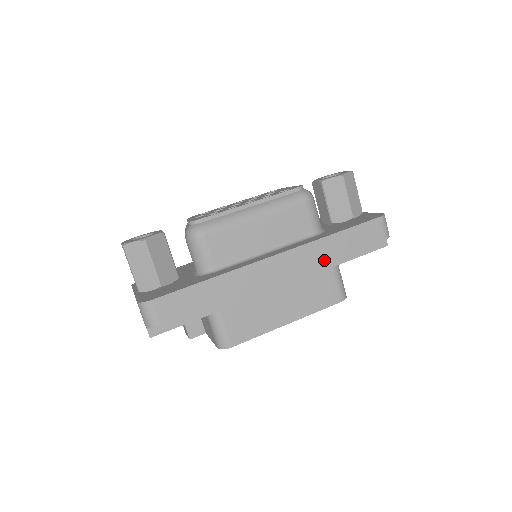
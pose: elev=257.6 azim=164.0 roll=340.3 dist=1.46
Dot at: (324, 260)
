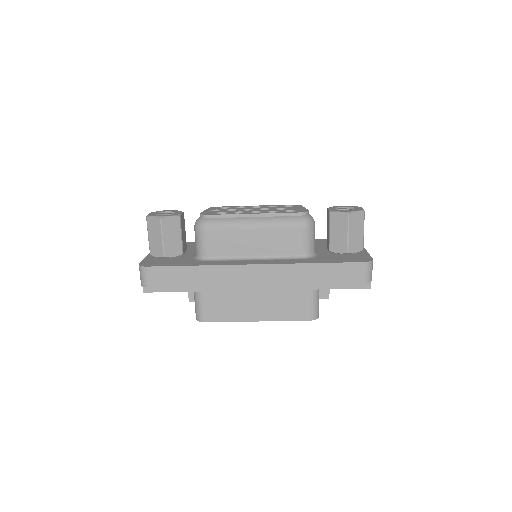
Dot at: (298, 282)
